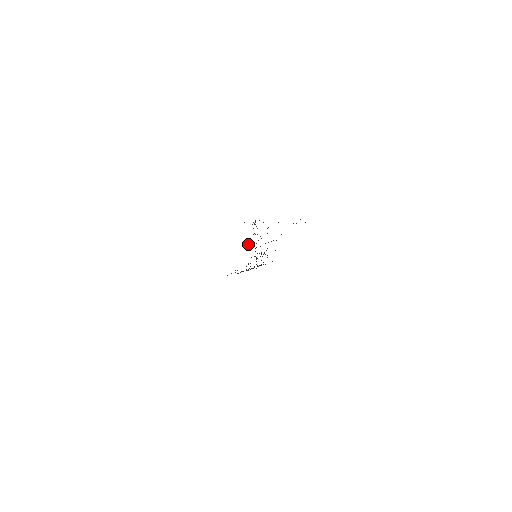
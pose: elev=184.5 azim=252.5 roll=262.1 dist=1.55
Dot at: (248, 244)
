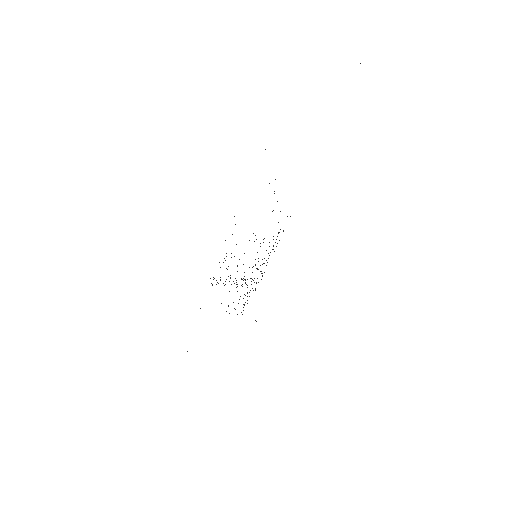
Dot at: occluded
